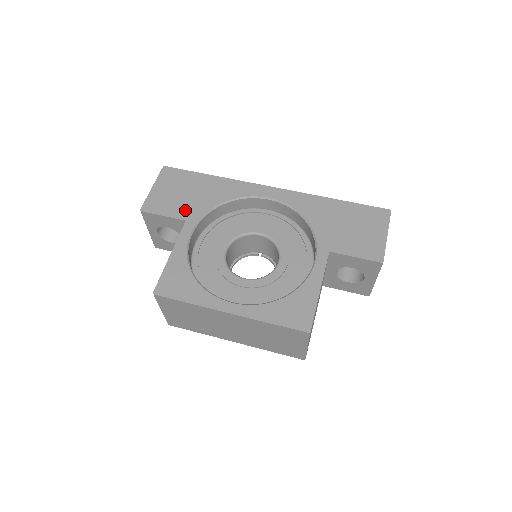
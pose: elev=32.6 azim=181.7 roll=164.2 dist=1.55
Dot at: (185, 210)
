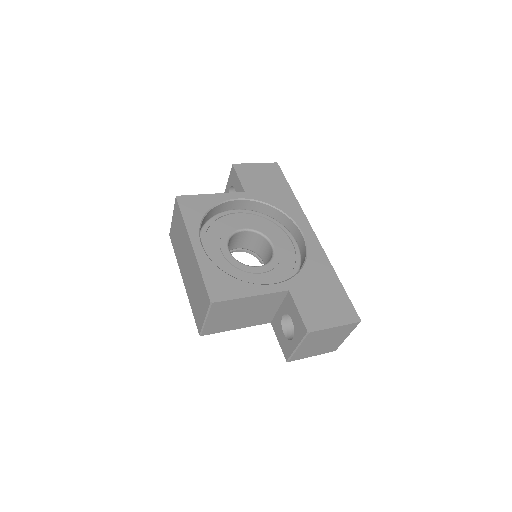
Dot at: (253, 188)
